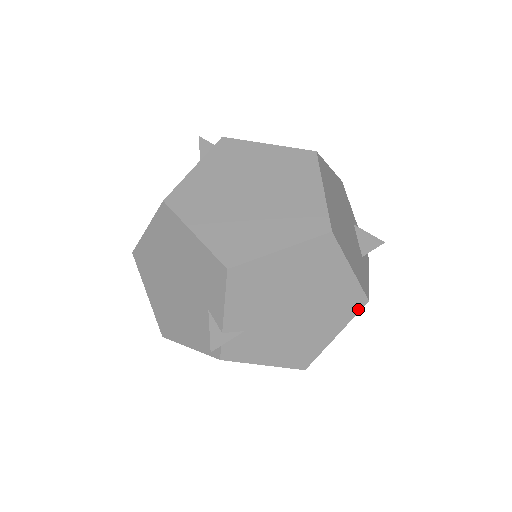
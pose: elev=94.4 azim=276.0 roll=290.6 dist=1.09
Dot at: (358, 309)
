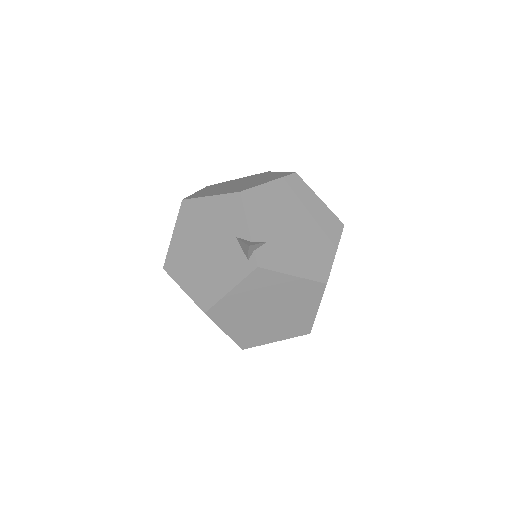
Dot at: (340, 231)
